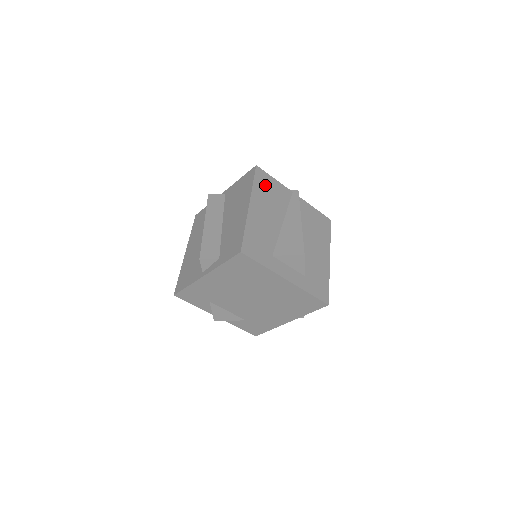
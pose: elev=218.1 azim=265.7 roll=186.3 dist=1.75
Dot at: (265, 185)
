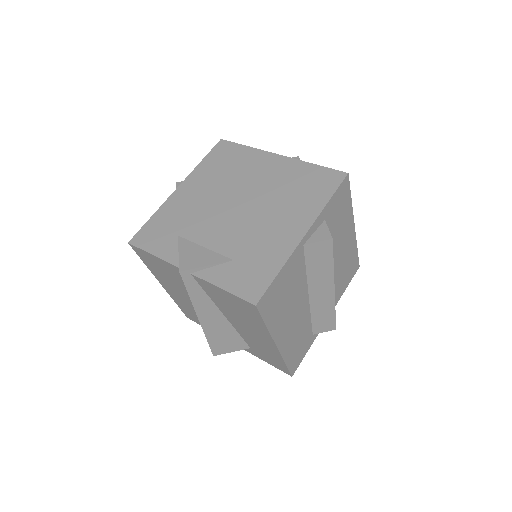
Dot at: occluded
